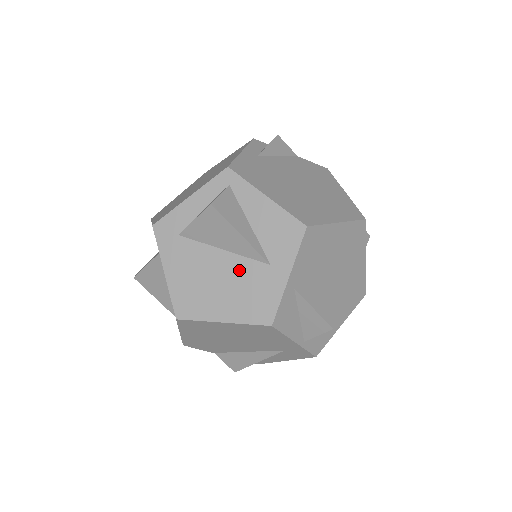
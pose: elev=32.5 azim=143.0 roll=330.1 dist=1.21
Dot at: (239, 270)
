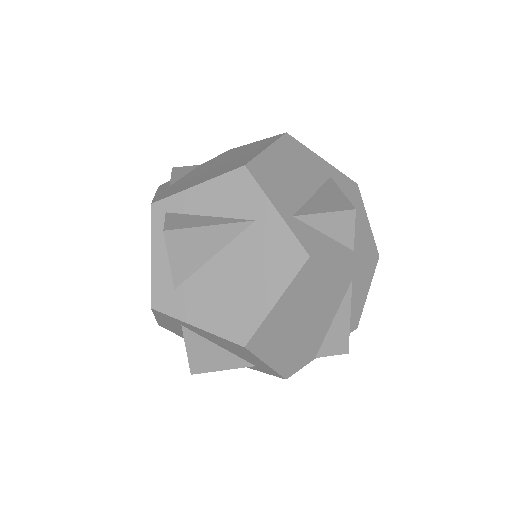
Dot at: (241, 253)
